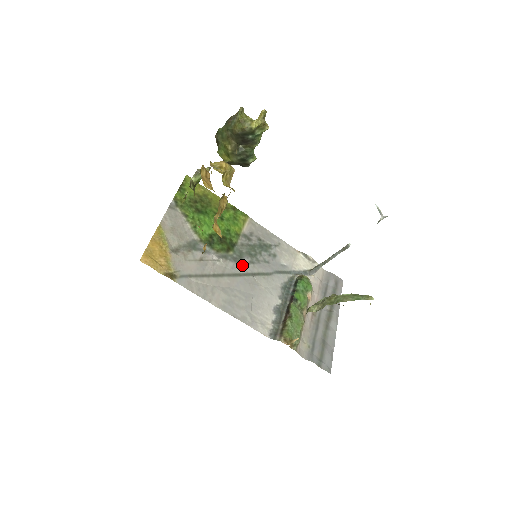
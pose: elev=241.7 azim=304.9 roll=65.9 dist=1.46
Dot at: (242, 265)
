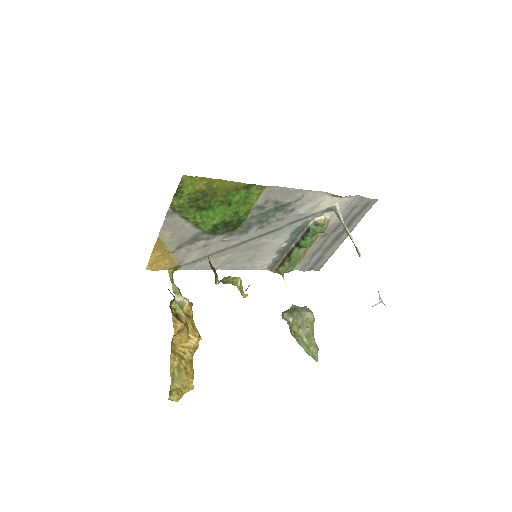
Dot at: (249, 234)
